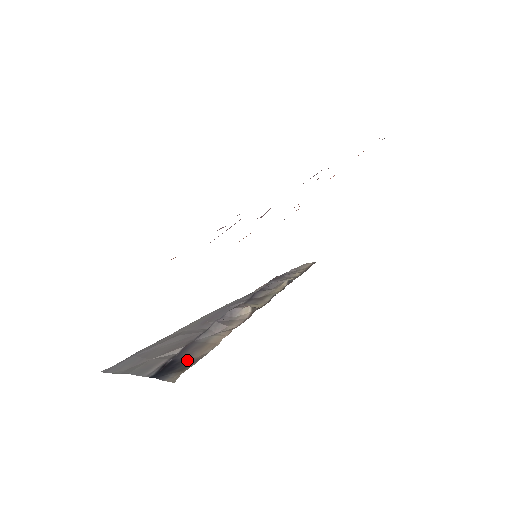
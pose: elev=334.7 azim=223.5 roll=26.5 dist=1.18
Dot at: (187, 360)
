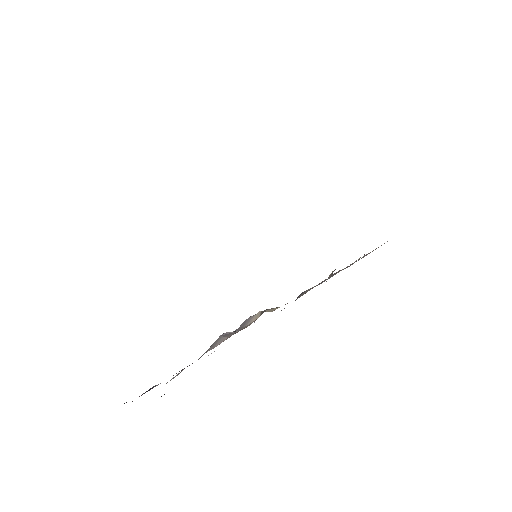
Dot at: occluded
